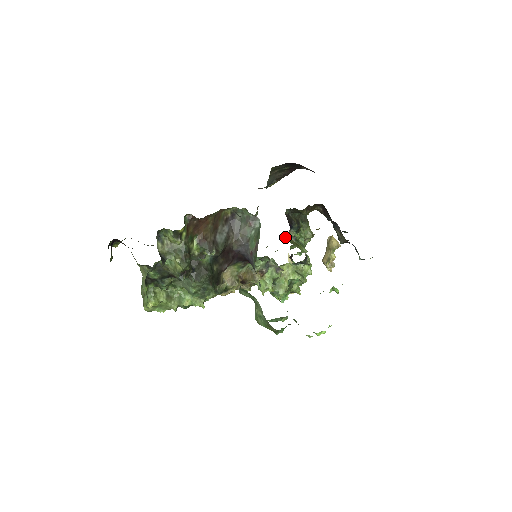
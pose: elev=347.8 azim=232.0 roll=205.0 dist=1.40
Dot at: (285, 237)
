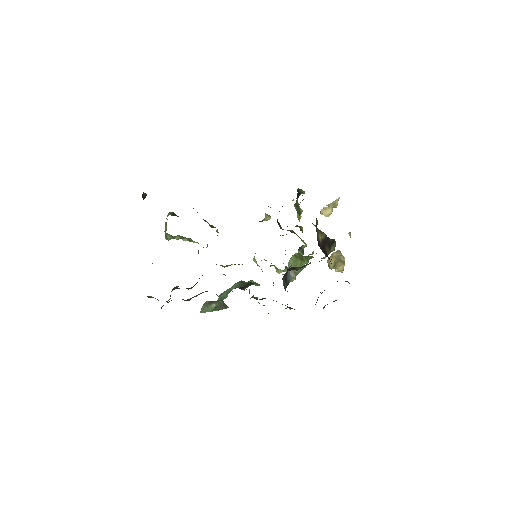
Dot at: occluded
